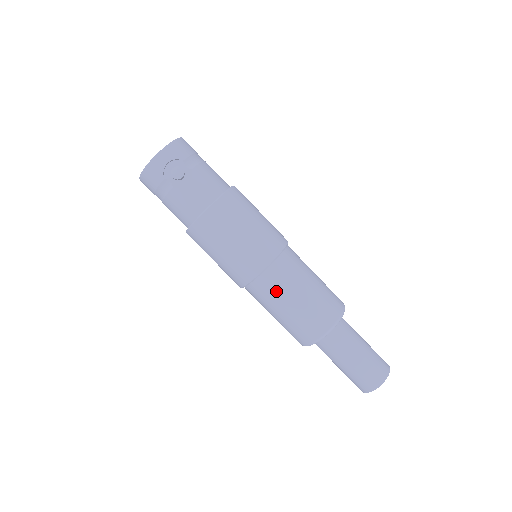
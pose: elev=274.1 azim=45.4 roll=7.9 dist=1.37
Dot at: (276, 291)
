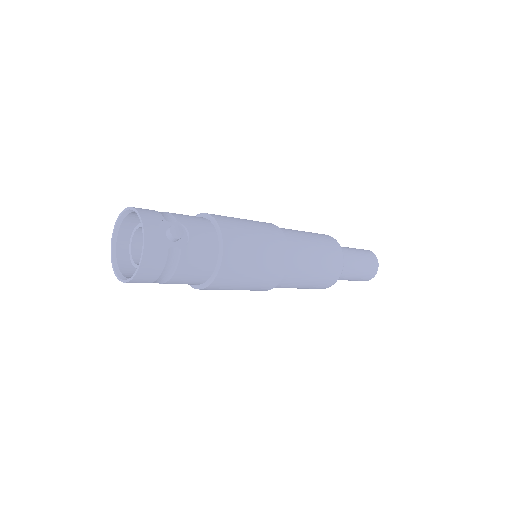
Dot at: (303, 259)
